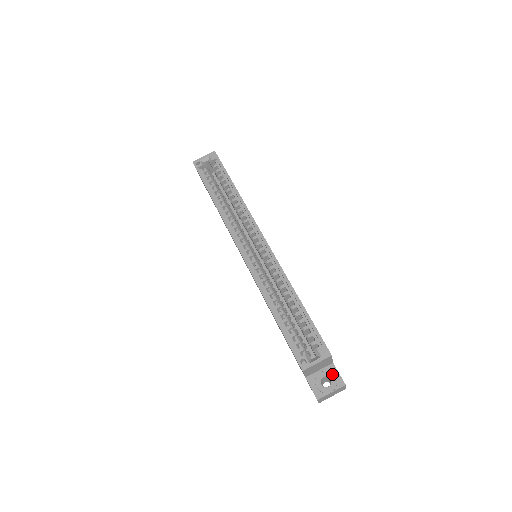
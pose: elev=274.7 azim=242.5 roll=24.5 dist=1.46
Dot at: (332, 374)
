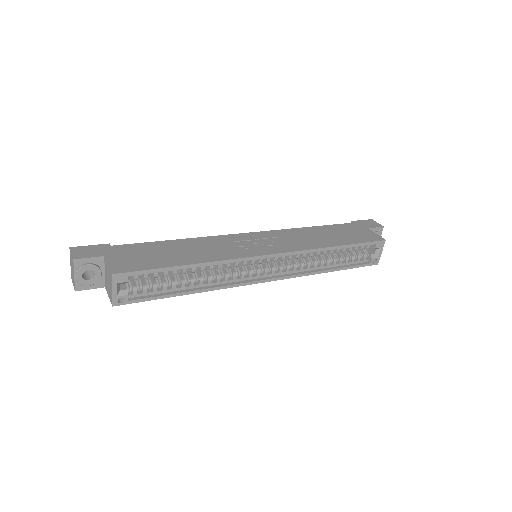
Dot at: occluded
